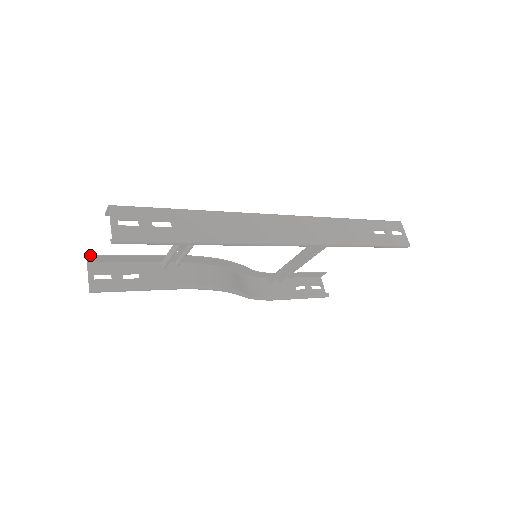
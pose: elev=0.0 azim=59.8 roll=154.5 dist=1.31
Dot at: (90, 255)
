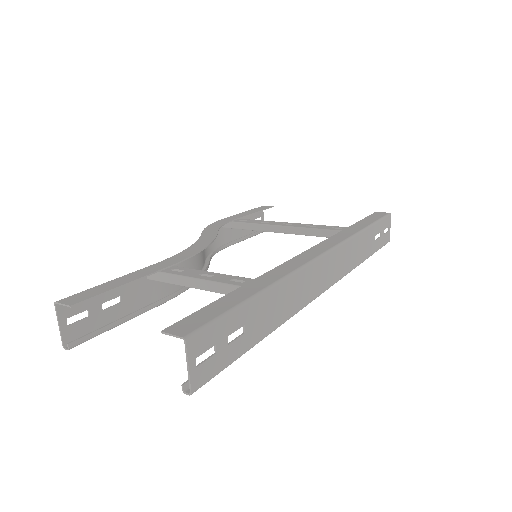
Dot at: (71, 306)
